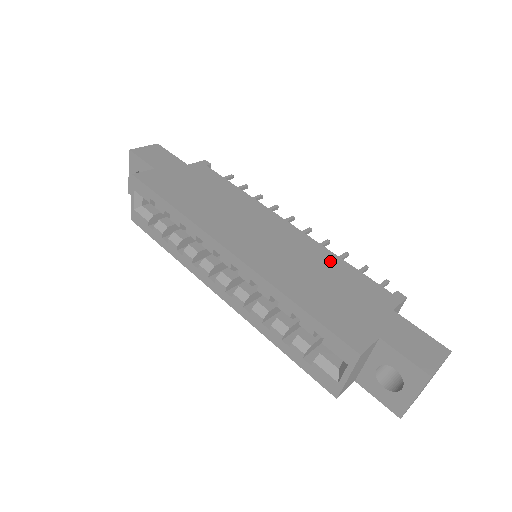
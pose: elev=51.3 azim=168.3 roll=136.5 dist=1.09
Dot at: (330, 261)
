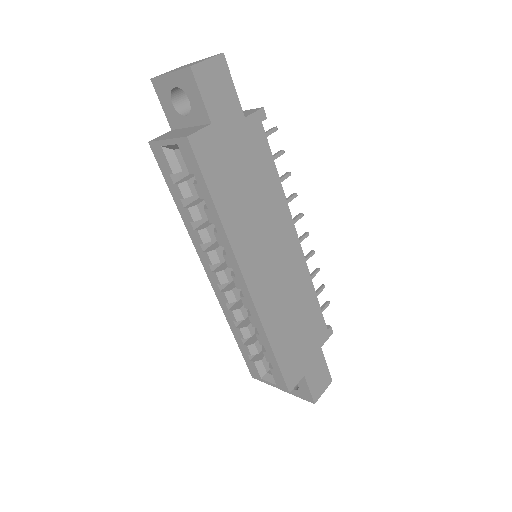
Dot at: (308, 295)
